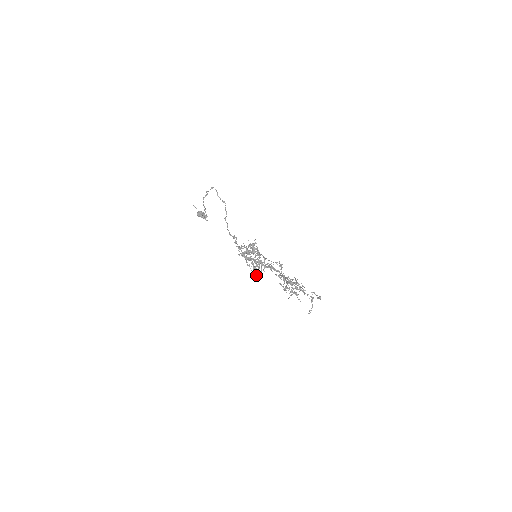
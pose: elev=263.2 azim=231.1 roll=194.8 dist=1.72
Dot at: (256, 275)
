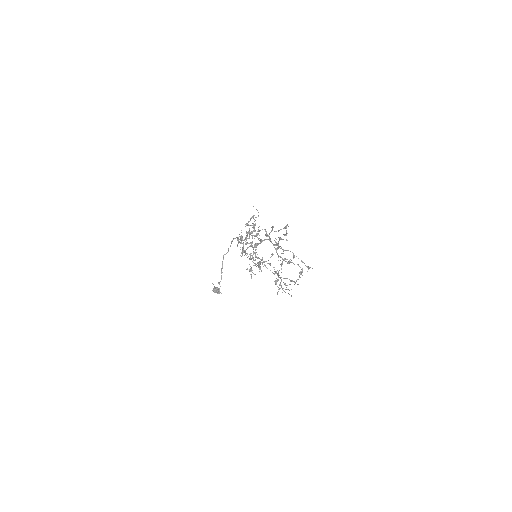
Dot at: (251, 245)
